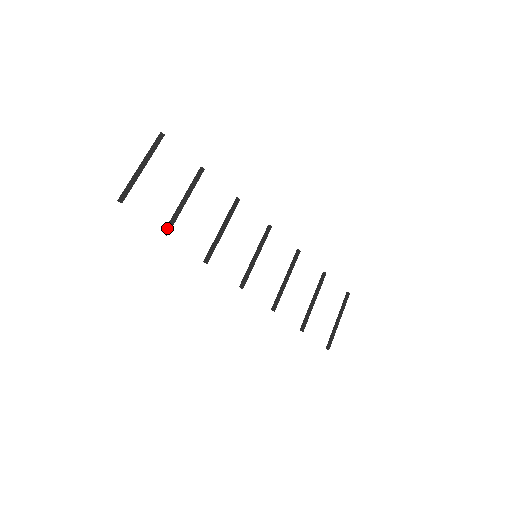
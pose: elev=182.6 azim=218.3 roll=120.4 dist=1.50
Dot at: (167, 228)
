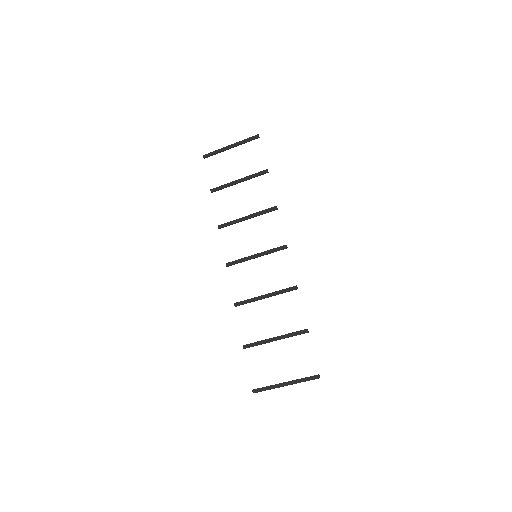
Dot at: (214, 188)
